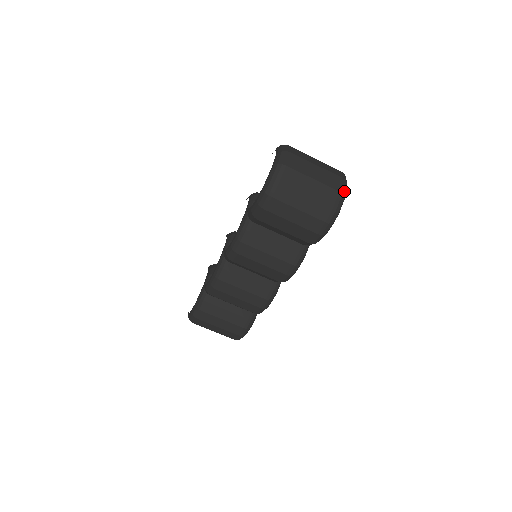
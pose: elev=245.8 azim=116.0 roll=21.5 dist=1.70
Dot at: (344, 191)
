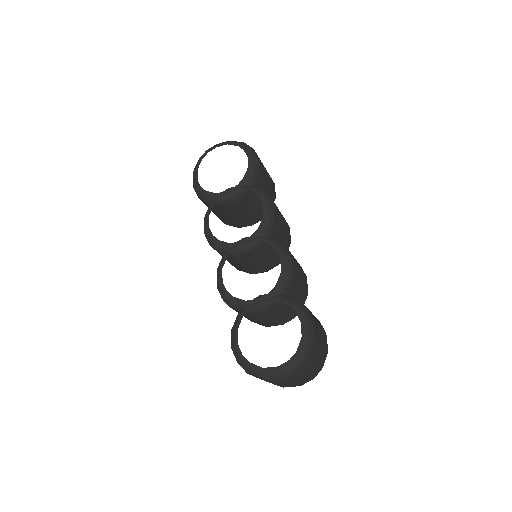
Dot at: occluded
